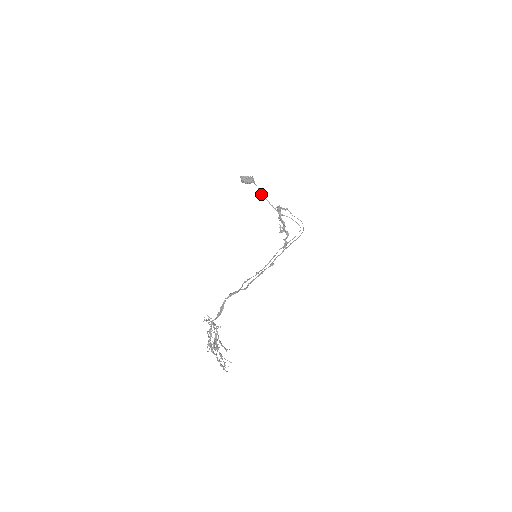
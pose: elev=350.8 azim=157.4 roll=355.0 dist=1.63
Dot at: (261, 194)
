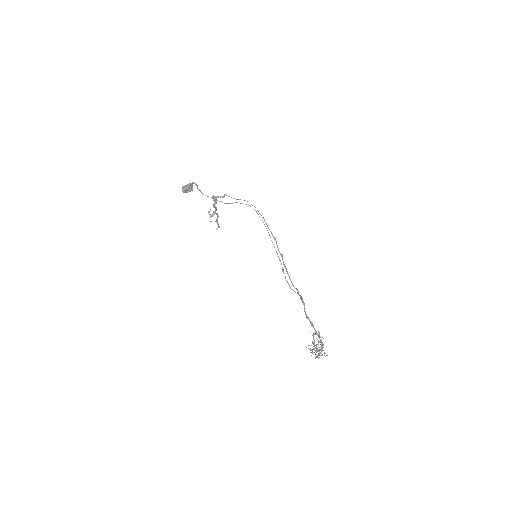
Dot at: occluded
